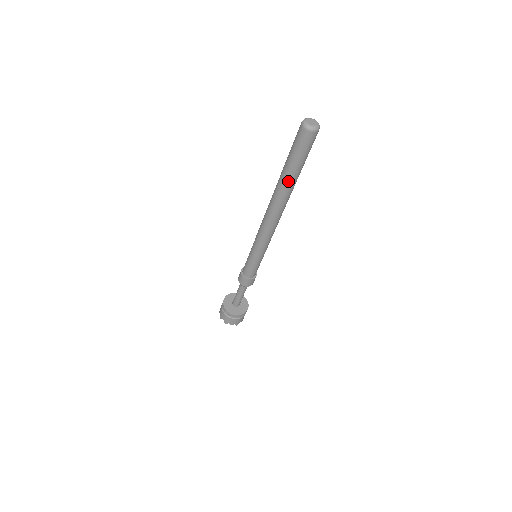
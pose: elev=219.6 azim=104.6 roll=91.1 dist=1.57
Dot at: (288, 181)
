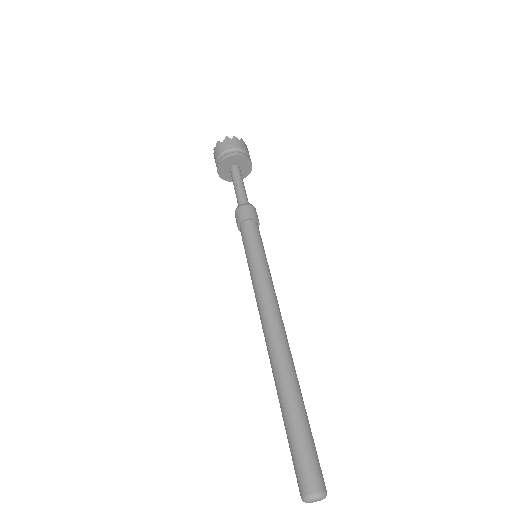
Dot at: occluded
